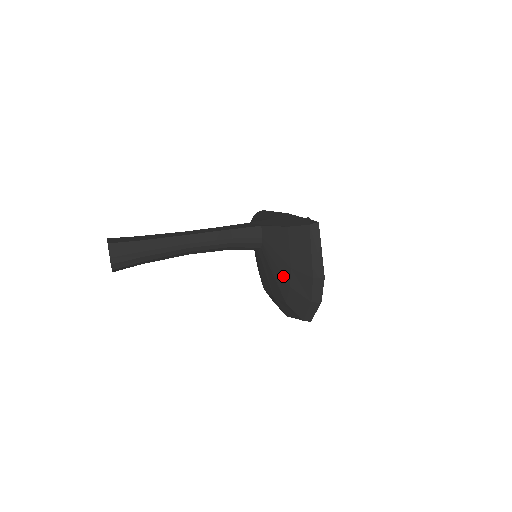
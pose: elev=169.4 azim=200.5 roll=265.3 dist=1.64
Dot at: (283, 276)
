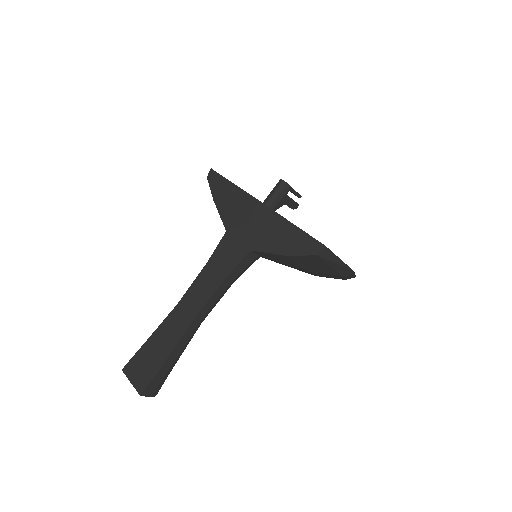
Dot at: occluded
